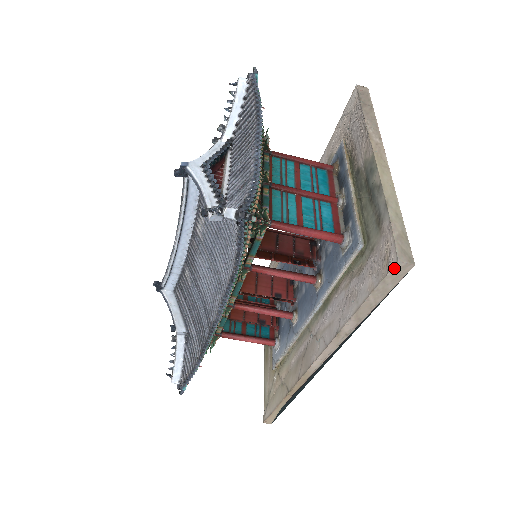
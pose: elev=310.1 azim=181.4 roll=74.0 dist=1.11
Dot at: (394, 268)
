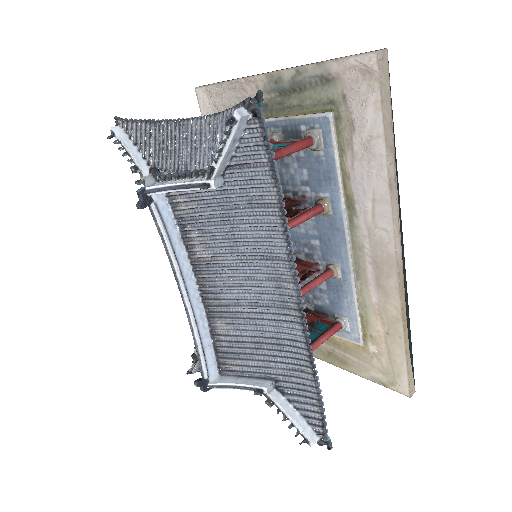
Dot at: (379, 61)
